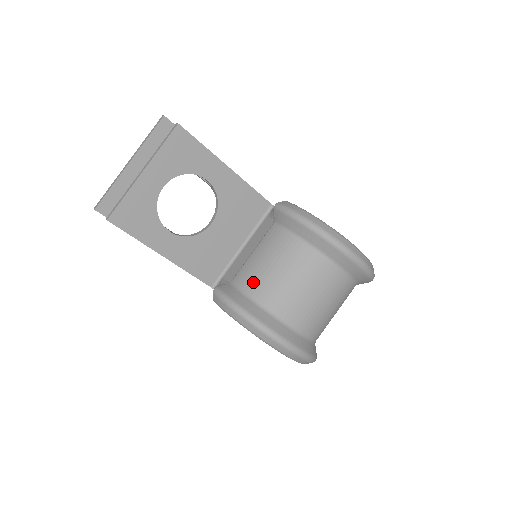
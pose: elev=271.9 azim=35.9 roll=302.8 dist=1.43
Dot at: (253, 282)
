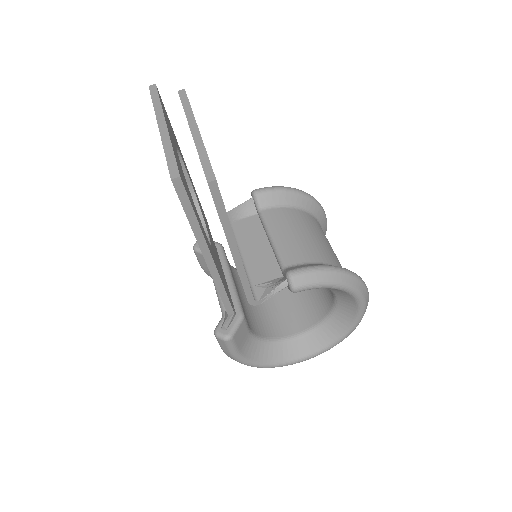
Dot at: (307, 252)
